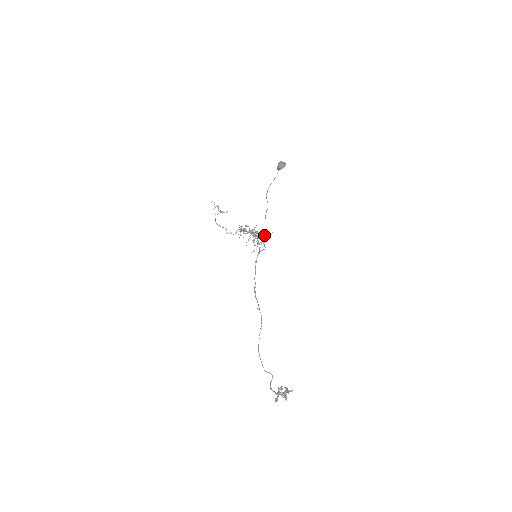
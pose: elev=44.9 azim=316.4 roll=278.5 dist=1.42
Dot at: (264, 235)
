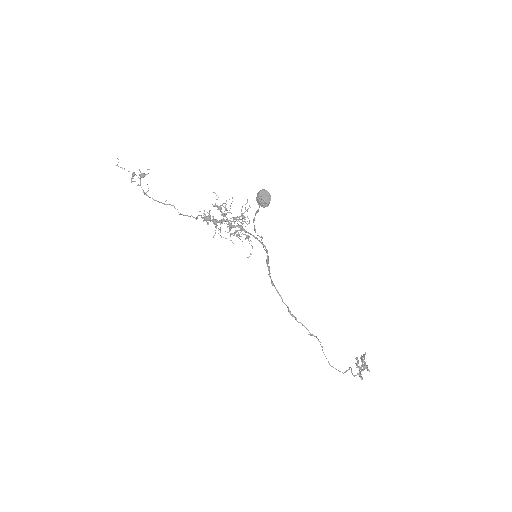
Dot at: occluded
